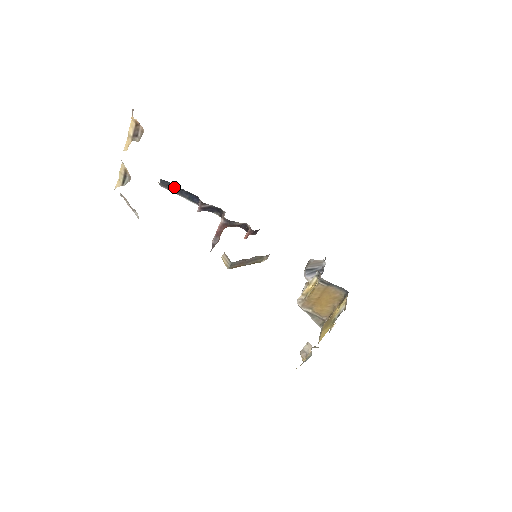
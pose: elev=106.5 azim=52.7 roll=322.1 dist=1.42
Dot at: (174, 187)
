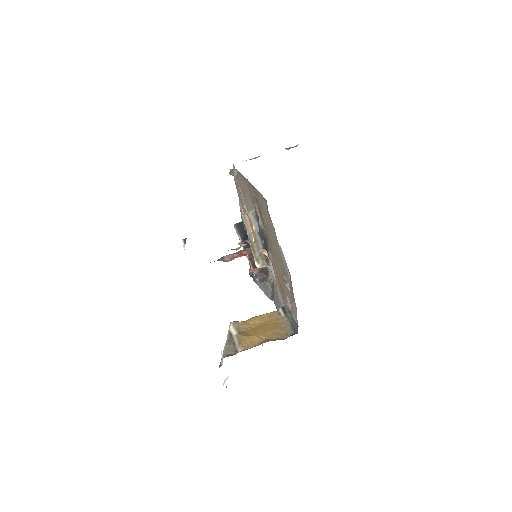
Dot at: (242, 229)
